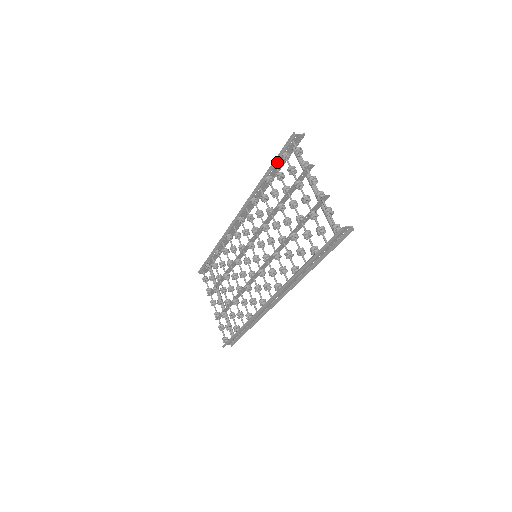
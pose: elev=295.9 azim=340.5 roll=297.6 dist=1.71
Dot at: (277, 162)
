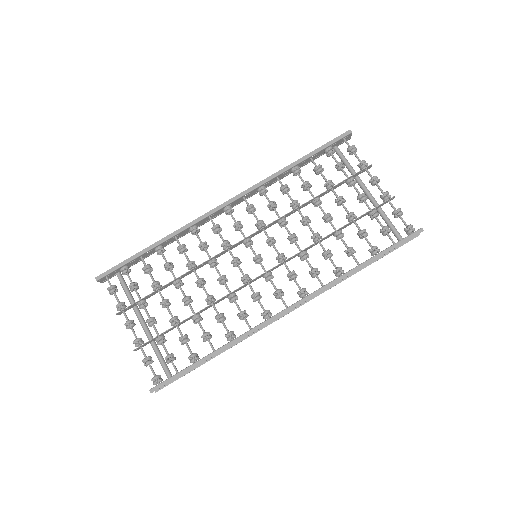
Dot at: (315, 154)
